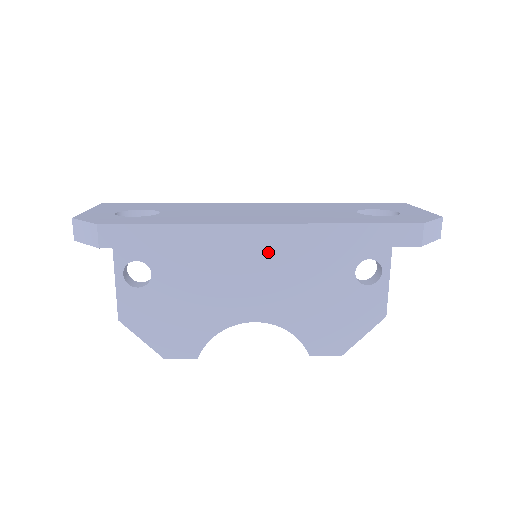
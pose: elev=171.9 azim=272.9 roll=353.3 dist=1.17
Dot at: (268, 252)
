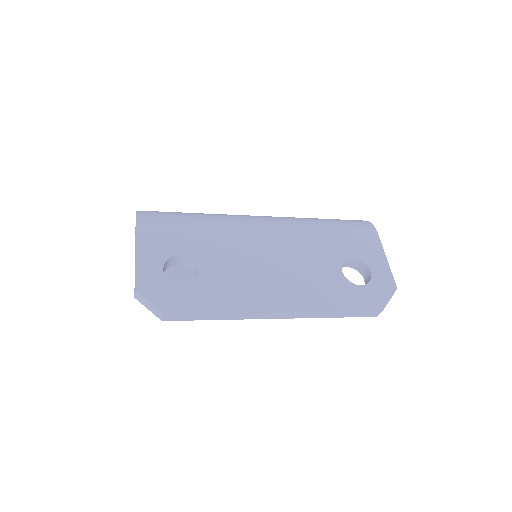
Dot at: occluded
